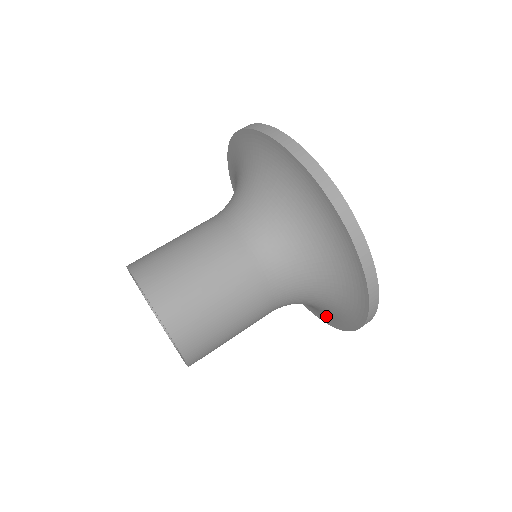
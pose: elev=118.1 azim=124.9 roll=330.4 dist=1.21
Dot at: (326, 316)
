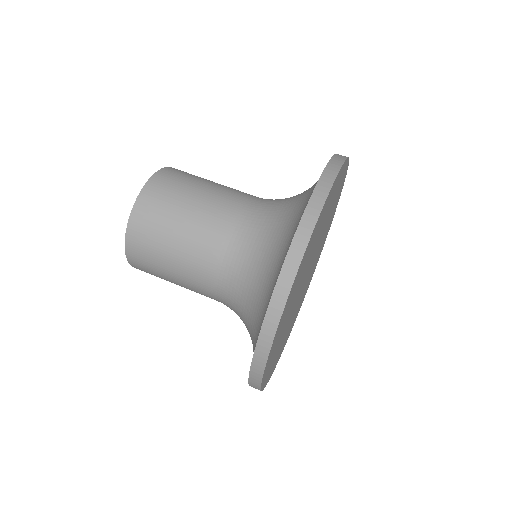
Dot at: occluded
